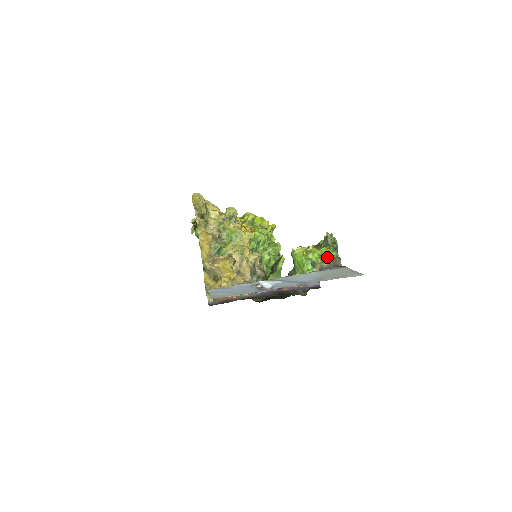
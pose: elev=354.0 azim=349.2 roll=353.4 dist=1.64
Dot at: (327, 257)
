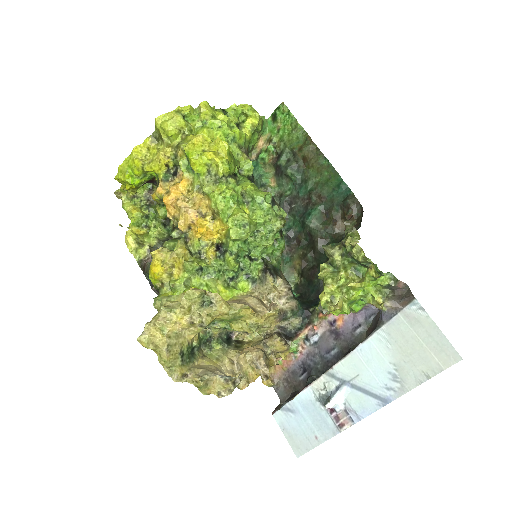
Dot at: (376, 284)
